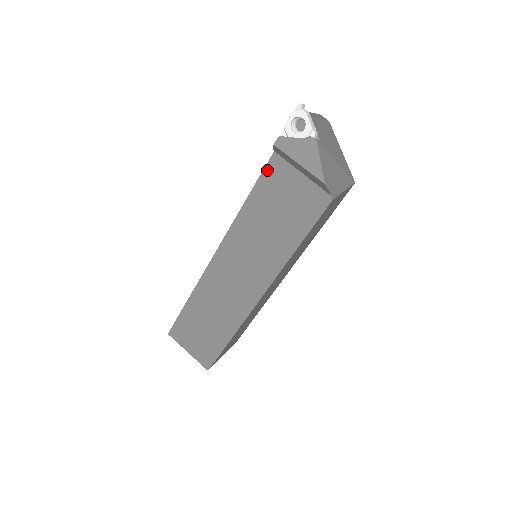
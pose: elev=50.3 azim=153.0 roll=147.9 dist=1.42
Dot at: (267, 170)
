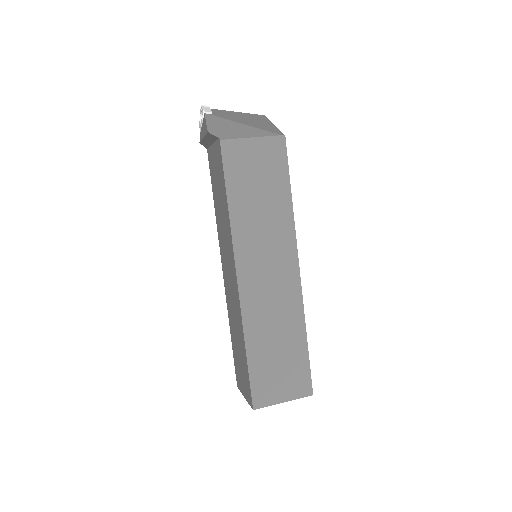
Dot at: (210, 166)
